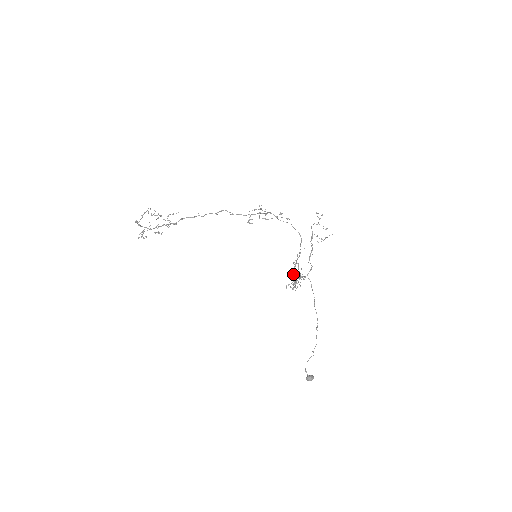
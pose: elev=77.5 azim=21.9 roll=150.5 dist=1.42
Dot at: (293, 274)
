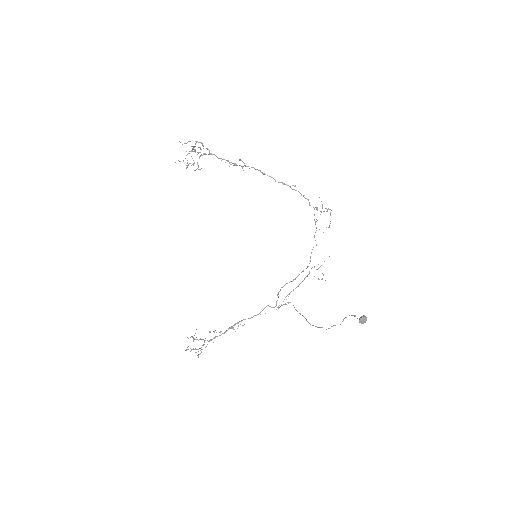
Dot at: occluded
